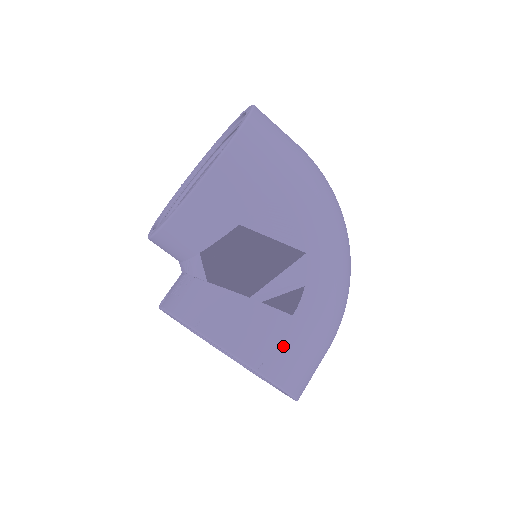
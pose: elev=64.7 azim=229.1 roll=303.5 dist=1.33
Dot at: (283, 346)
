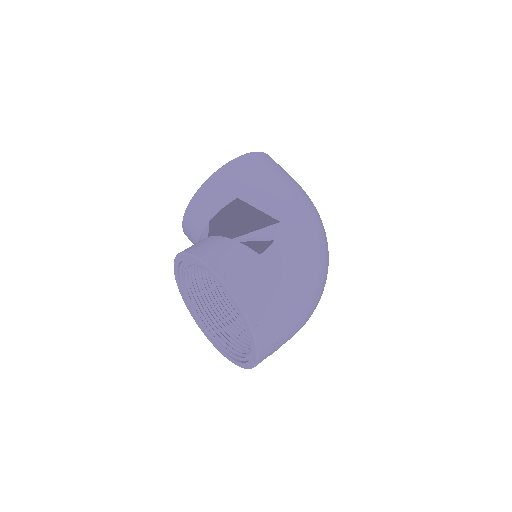
Dot at: (247, 271)
